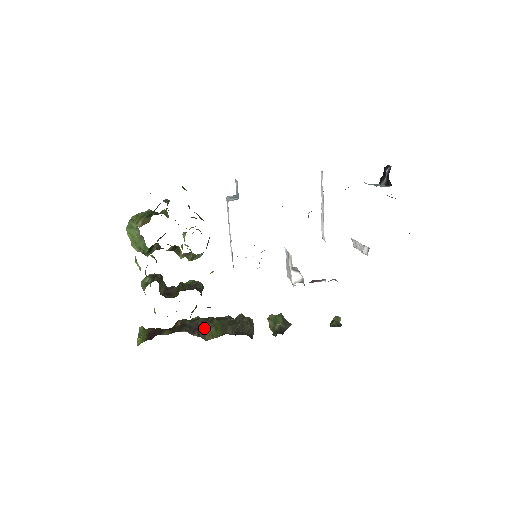
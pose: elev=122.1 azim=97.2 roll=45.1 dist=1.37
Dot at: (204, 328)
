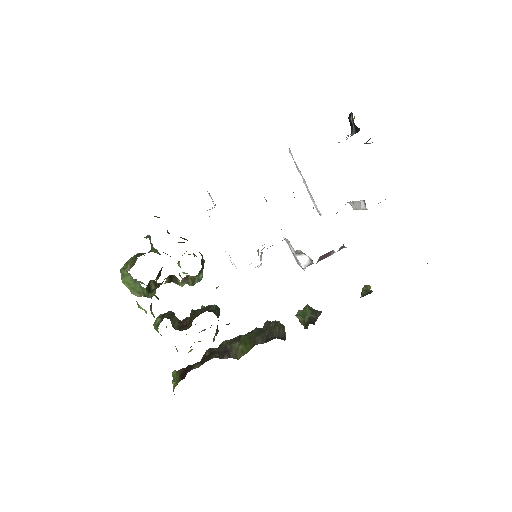
Dot at: (233, 348)
